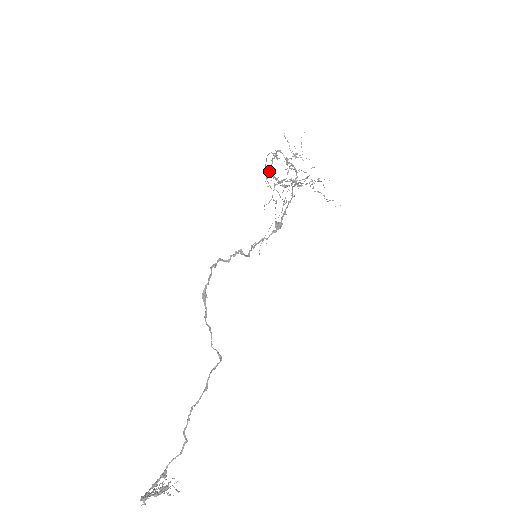
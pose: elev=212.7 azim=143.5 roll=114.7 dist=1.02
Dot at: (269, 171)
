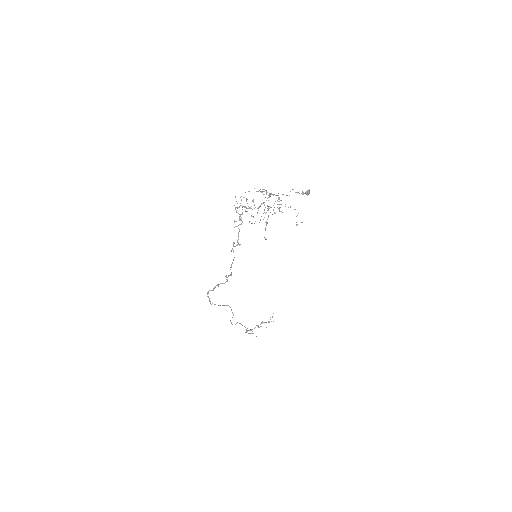
Dot at: occluded
